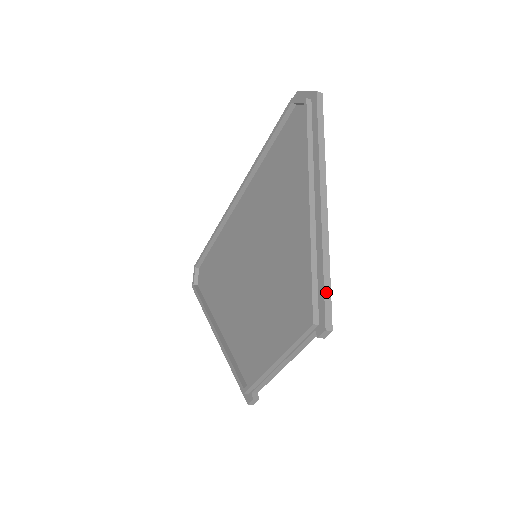
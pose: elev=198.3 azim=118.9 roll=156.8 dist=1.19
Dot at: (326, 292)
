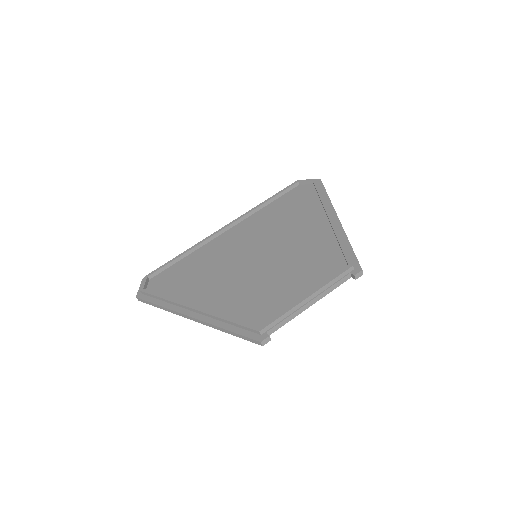
Dot at: (355, 255)
